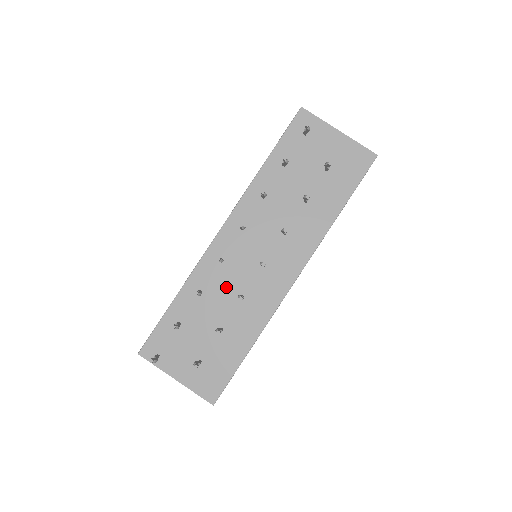
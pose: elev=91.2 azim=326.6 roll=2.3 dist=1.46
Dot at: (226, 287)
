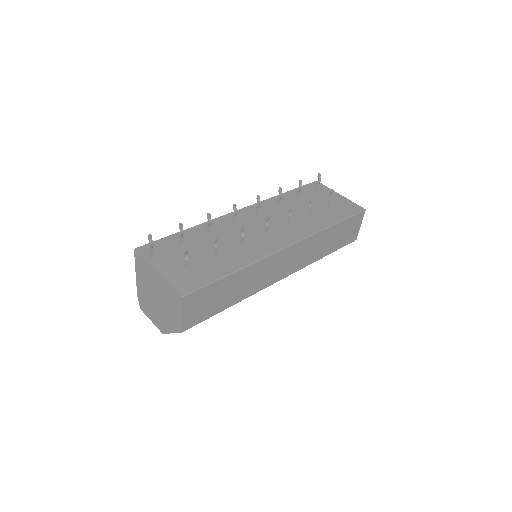
Dot at: (230, 235)
